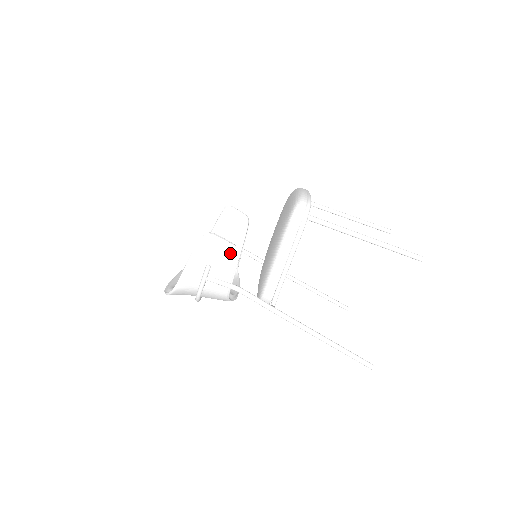
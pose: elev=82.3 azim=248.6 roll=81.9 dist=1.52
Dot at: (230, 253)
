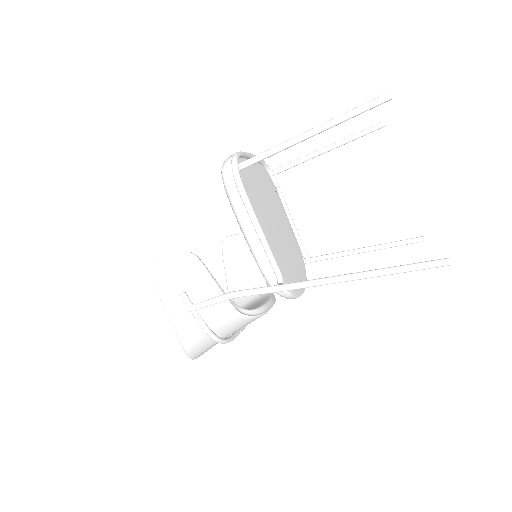
Dot at: (187, 263)
